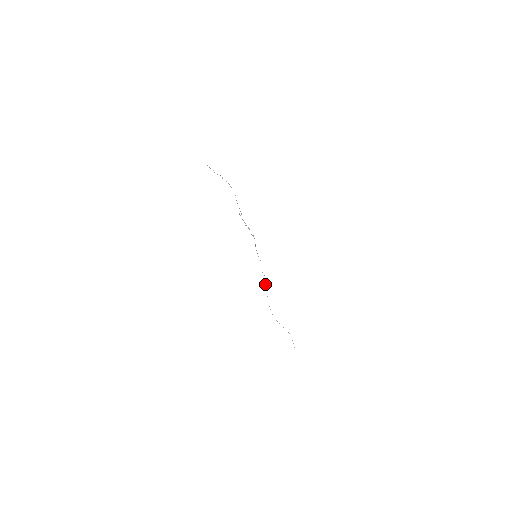
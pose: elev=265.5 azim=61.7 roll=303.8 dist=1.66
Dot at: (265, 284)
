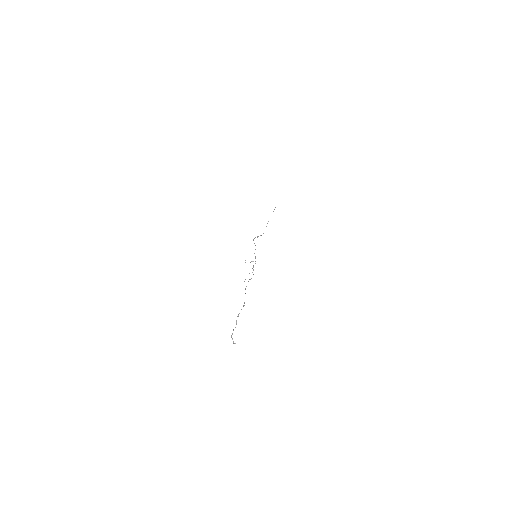
Dot at: (257, 237)
